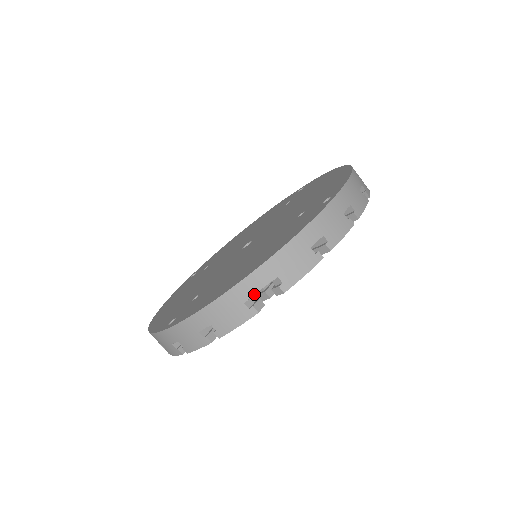
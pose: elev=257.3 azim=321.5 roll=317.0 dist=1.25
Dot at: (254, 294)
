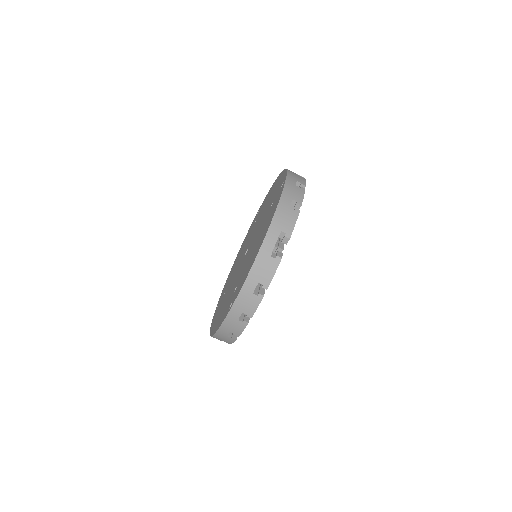
Dot at: (273, 248)
